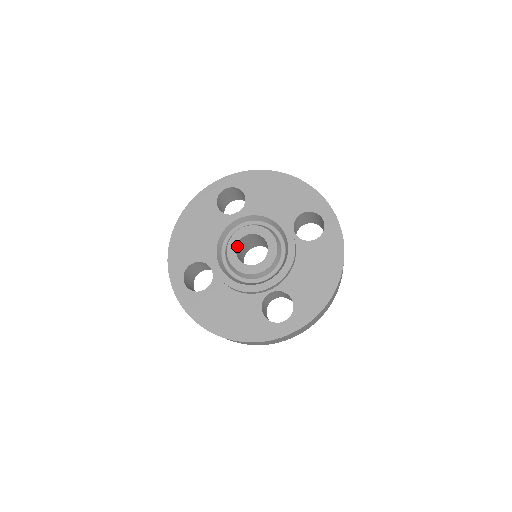
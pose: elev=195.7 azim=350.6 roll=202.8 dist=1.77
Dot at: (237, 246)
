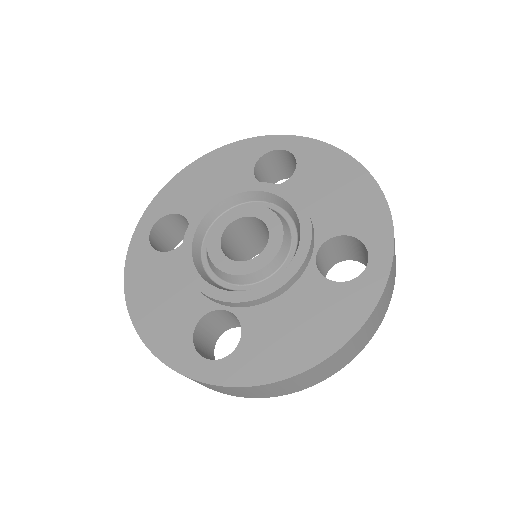
Dot at: (234, 224)
